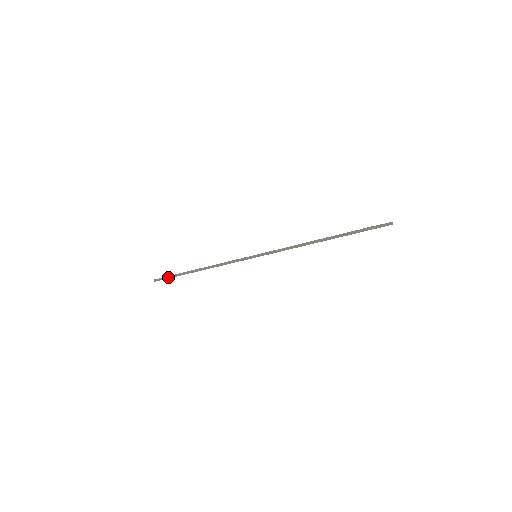
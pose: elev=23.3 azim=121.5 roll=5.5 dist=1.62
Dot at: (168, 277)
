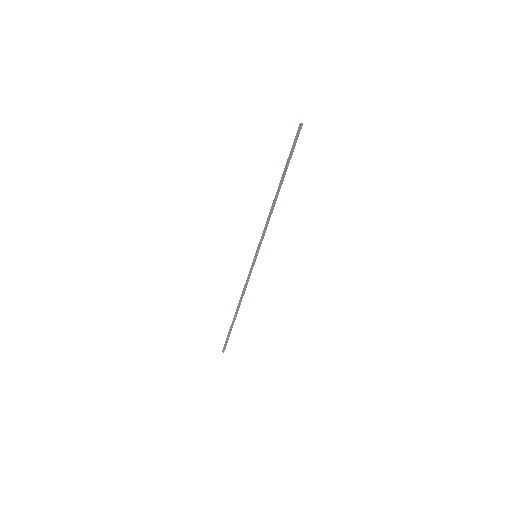
Dot at: (226, 338)
